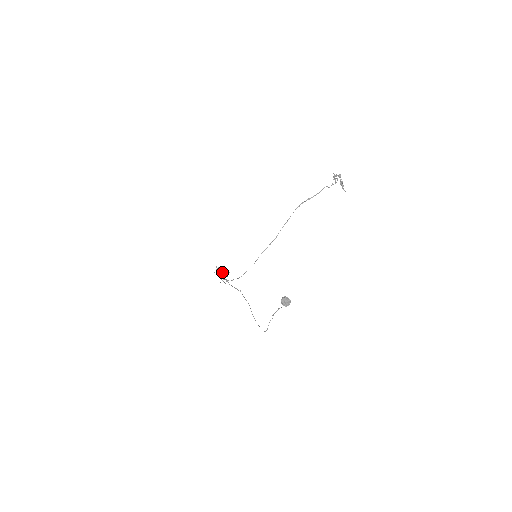
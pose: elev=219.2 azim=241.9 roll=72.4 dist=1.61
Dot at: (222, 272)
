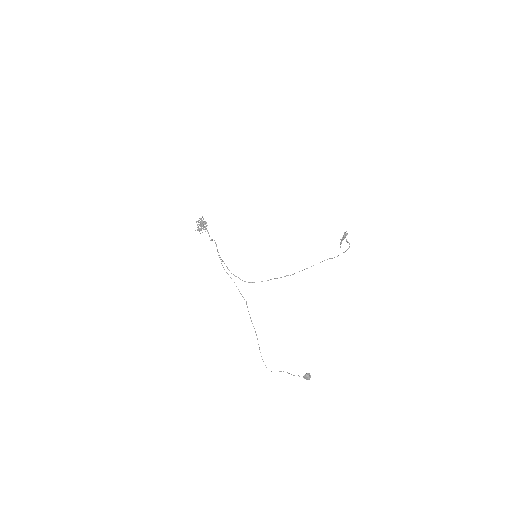
Dot at: (207, 230)
